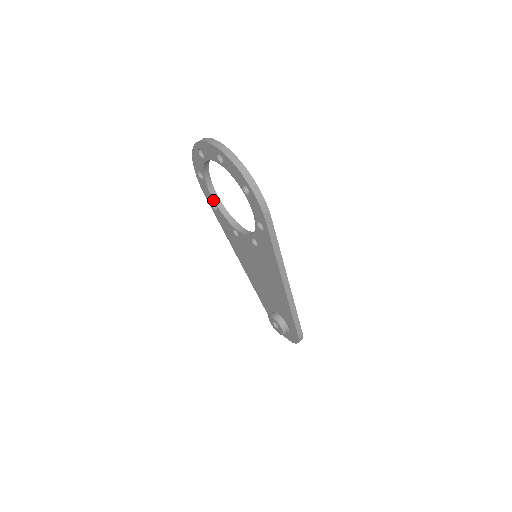
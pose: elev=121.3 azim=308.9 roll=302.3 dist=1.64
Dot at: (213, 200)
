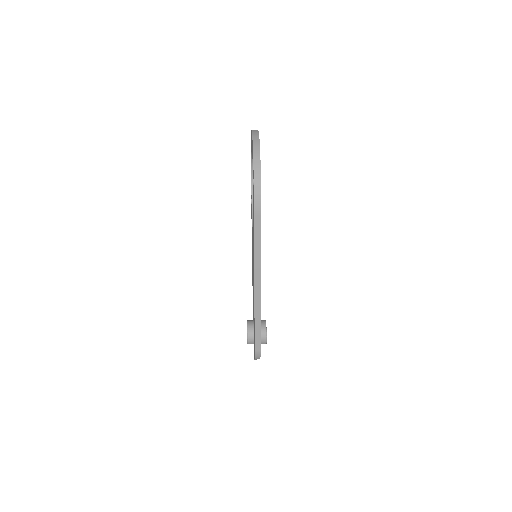
Dot at: (251, 193)
